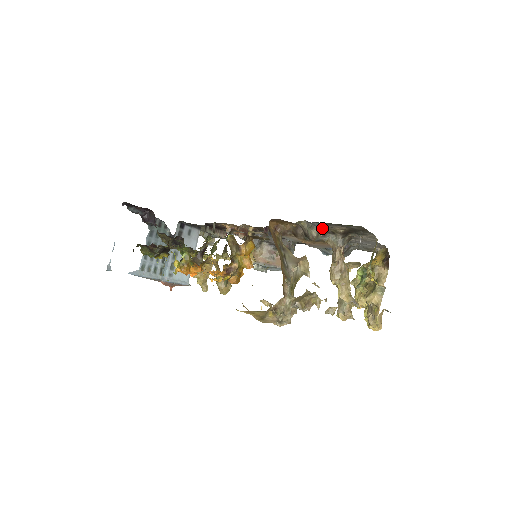
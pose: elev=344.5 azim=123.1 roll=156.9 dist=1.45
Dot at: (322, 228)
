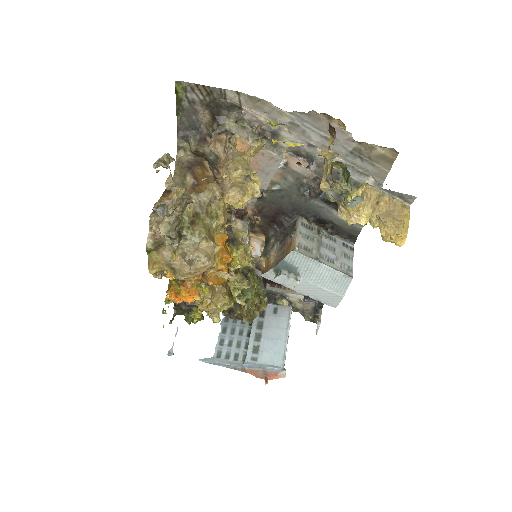
Dot at: (210, 140)
